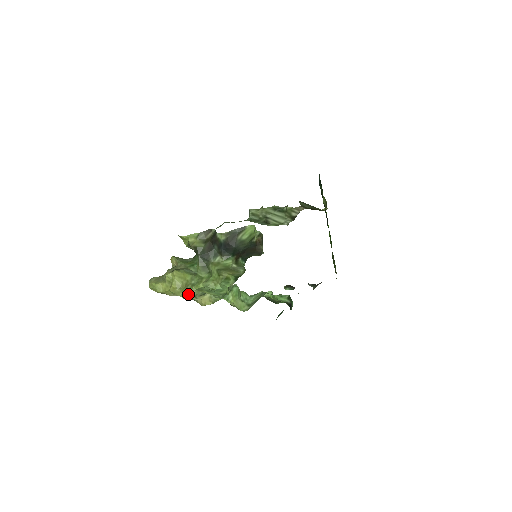
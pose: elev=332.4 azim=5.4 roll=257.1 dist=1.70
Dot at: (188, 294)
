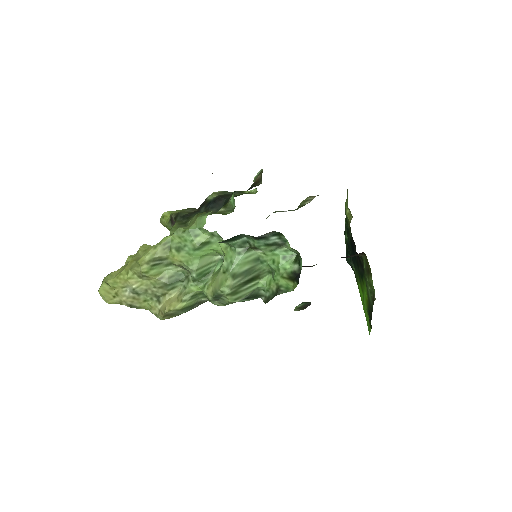
Dot at: (148, 254)
